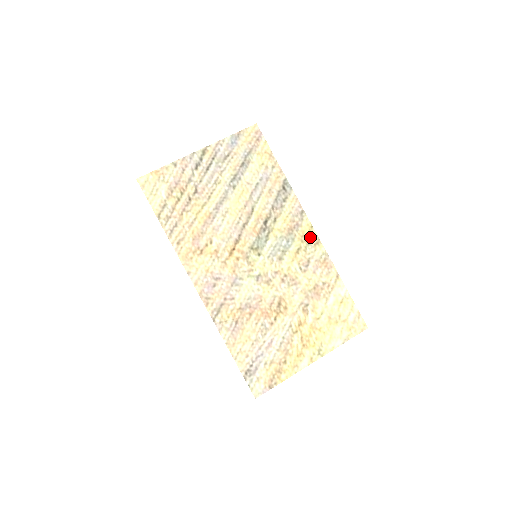
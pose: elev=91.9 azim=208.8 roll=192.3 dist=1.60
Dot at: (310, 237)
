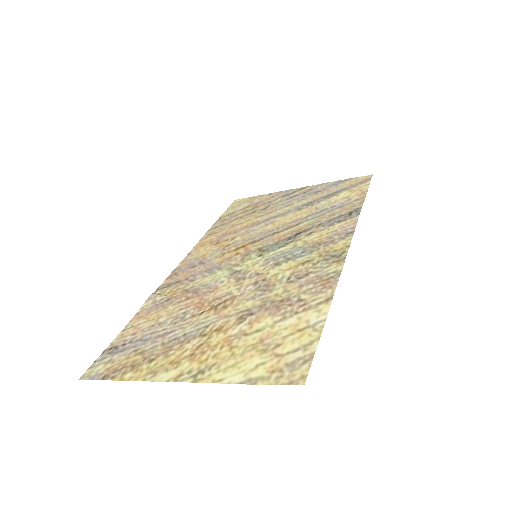
Dot at: (335, 254)
